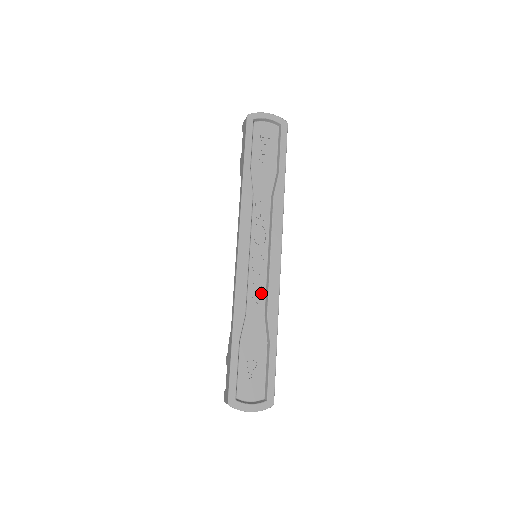
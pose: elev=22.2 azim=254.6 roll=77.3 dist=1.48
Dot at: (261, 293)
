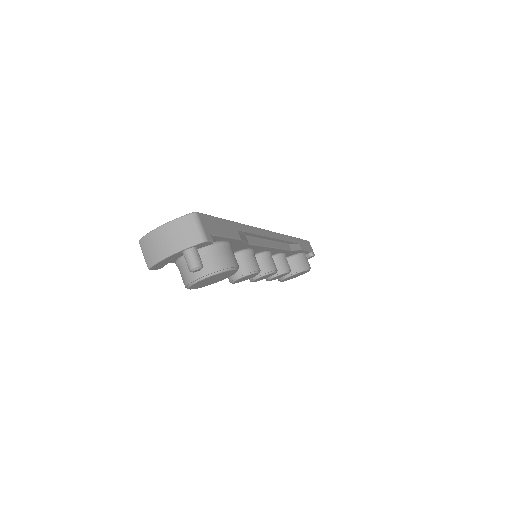
Dot at: occluded
